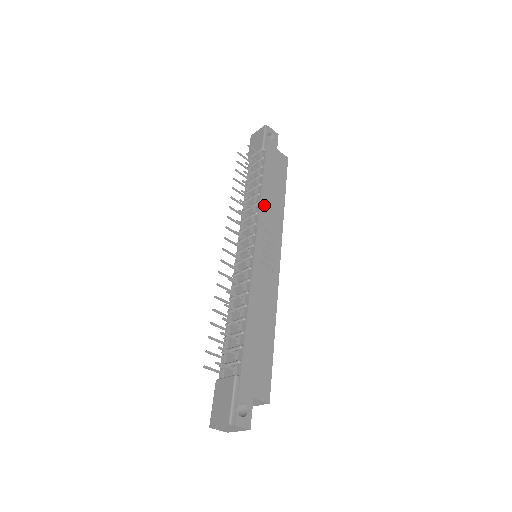
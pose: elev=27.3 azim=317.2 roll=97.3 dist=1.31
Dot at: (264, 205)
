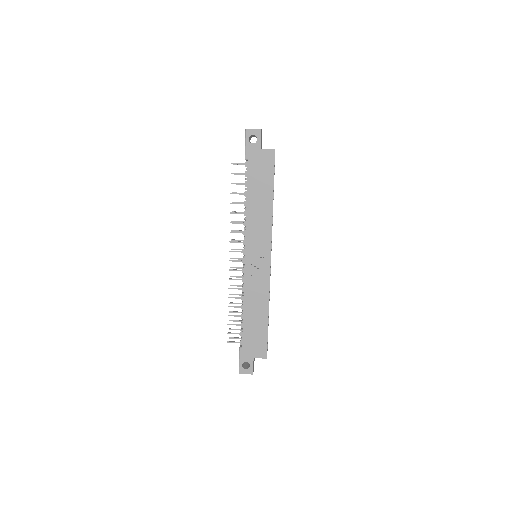
Dot at: (250, 218)
